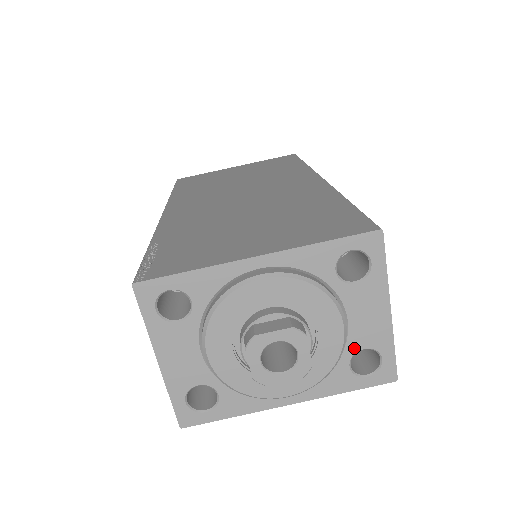
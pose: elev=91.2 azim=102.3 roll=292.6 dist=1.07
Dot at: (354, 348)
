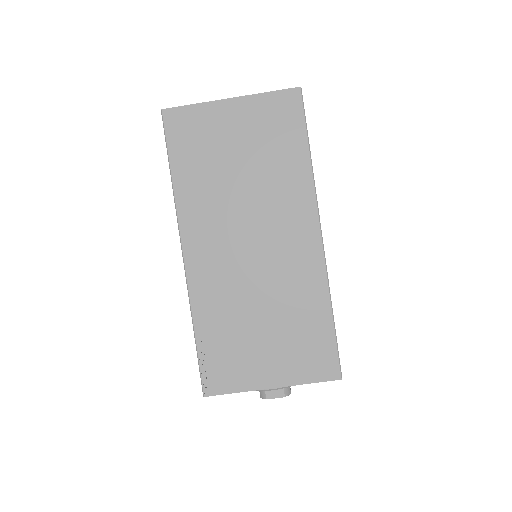
Dot at: occluded
